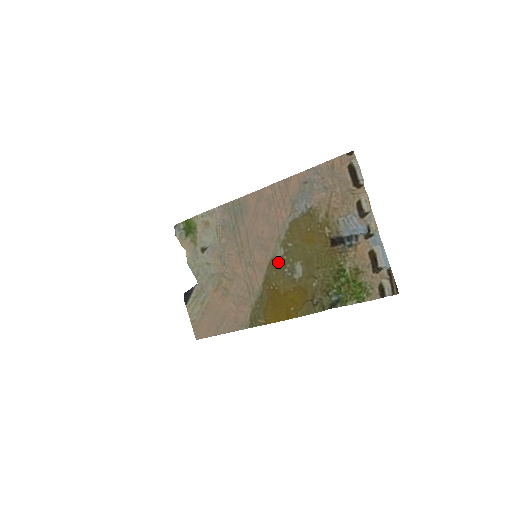
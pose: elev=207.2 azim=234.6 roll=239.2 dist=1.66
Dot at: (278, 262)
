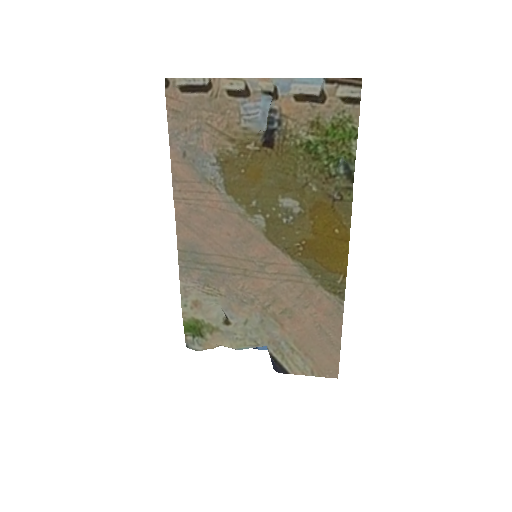
Dot at: (271, 228)
